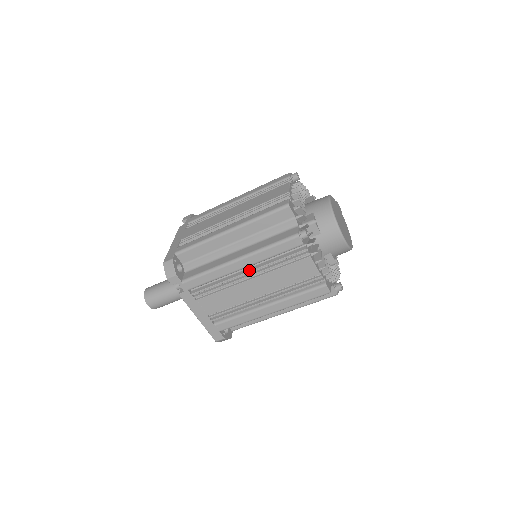
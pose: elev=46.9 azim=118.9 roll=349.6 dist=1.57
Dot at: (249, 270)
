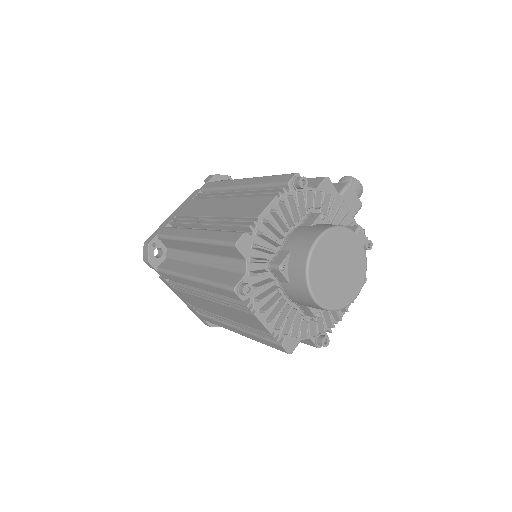
Dot at: (204, 292)
